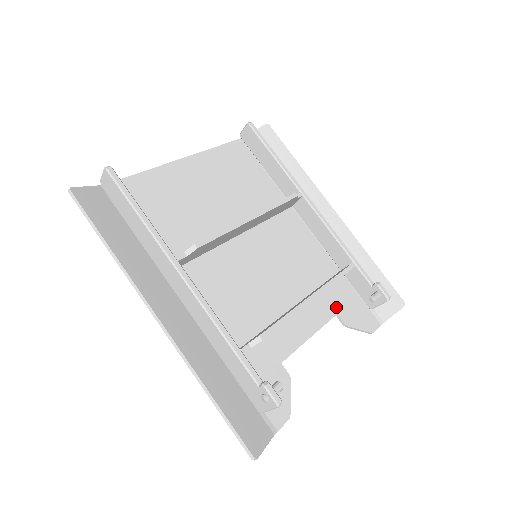
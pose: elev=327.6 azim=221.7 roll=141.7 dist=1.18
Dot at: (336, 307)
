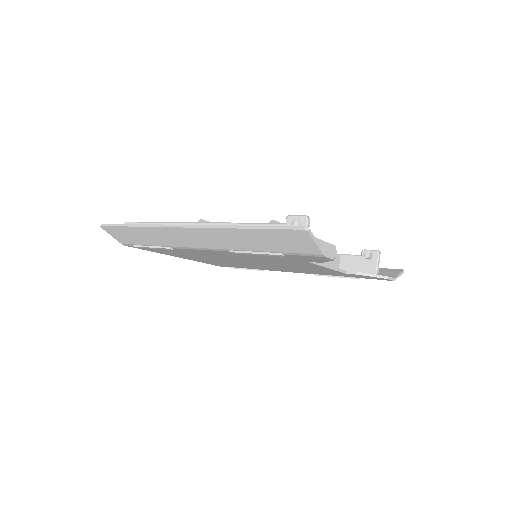
Dot at: occluded
